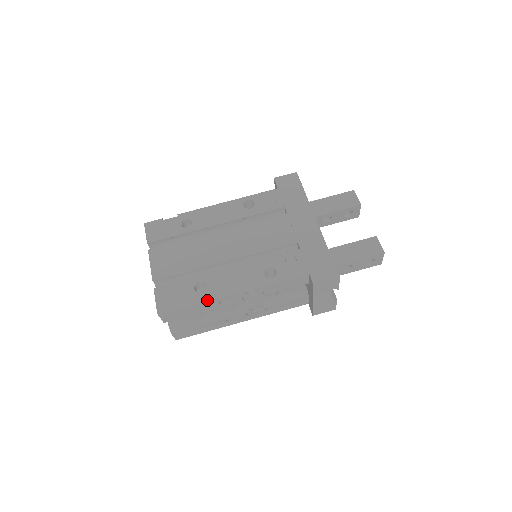
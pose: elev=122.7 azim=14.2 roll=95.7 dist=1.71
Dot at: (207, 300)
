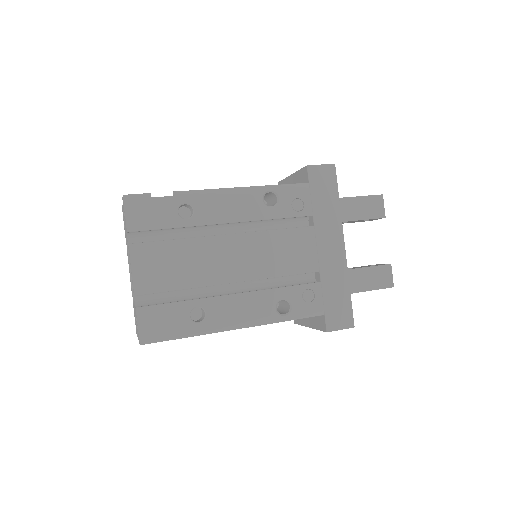
Dot at: (205, 334)
